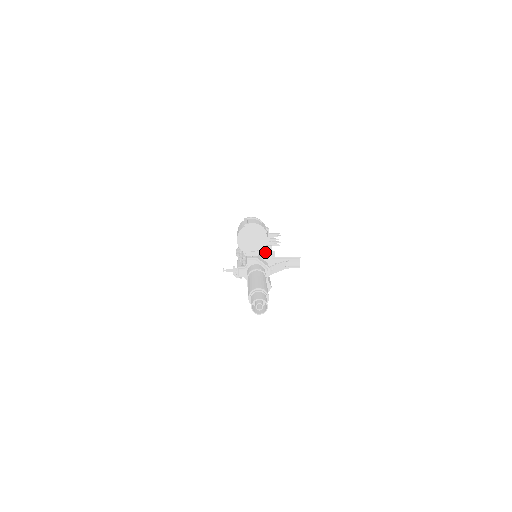
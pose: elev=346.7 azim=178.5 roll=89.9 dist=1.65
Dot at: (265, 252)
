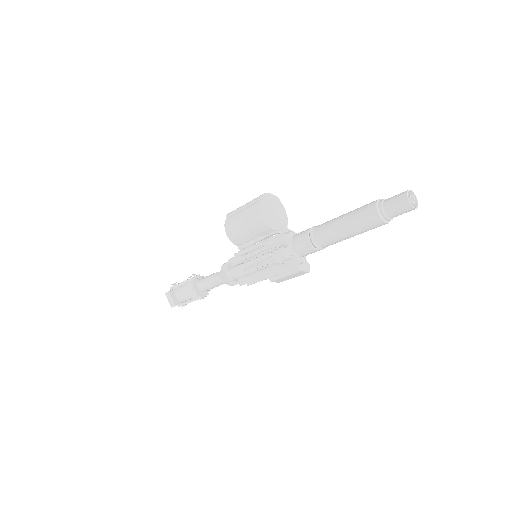
Dot at: occluded
